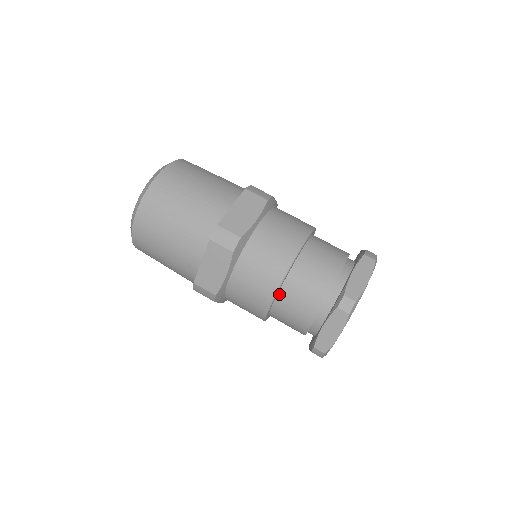
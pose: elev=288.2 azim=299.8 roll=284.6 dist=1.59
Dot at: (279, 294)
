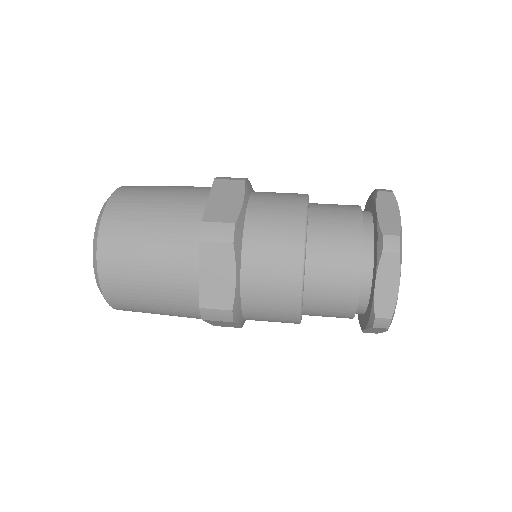
Dot at: (310, 215)
